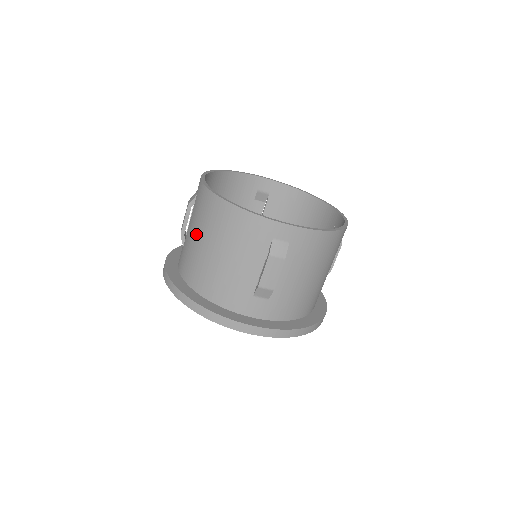
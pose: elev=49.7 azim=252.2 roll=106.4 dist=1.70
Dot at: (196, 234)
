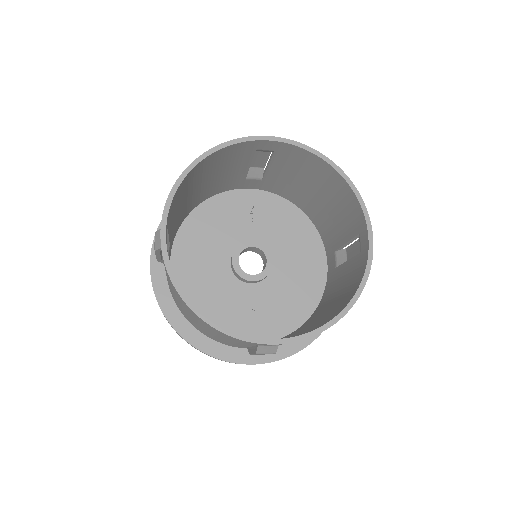
Dot at: (172, 291)
